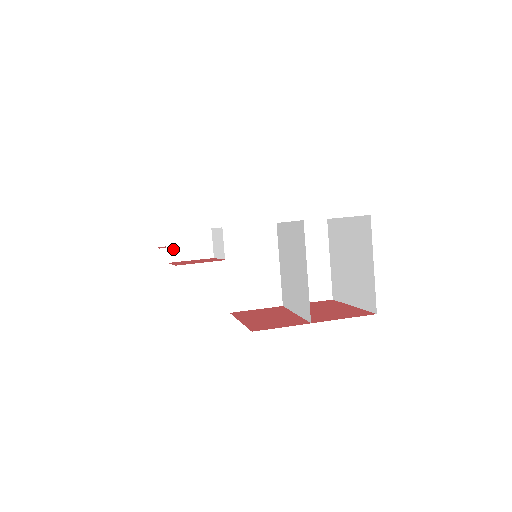
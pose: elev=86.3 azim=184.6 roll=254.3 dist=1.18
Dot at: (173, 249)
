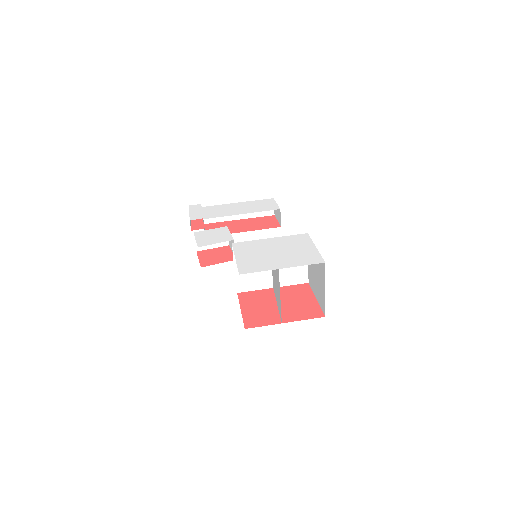
Dot at: occluded
